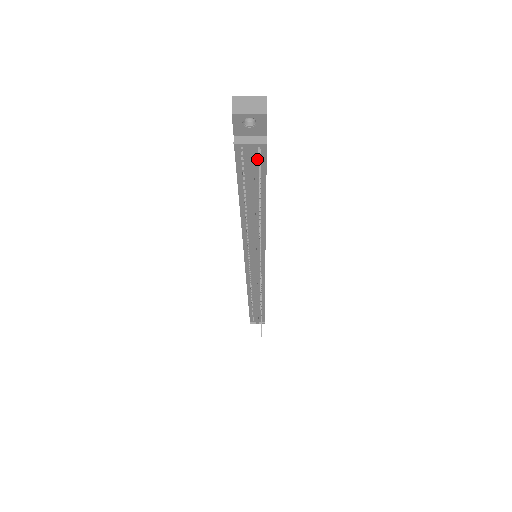
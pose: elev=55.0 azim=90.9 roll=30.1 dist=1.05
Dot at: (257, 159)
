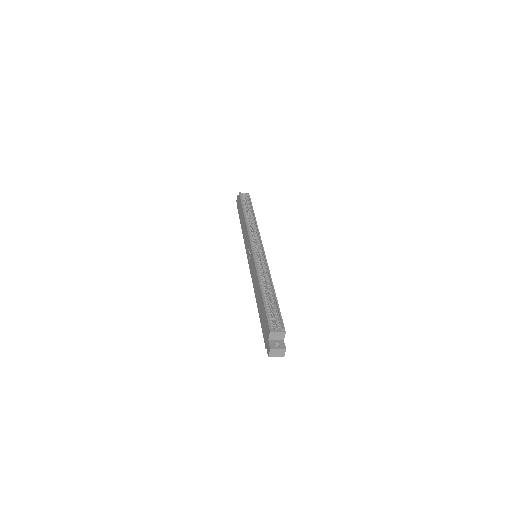
Dot at: occluded
